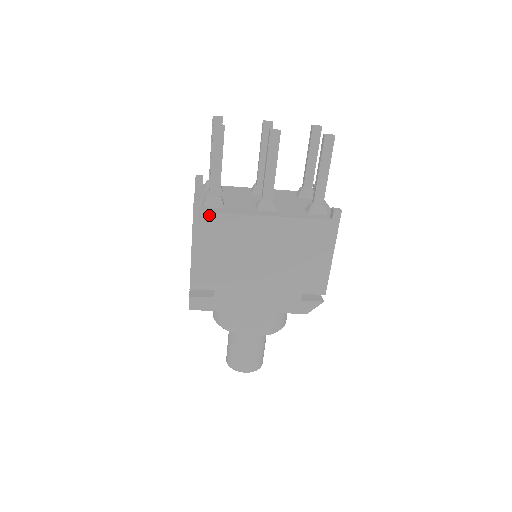
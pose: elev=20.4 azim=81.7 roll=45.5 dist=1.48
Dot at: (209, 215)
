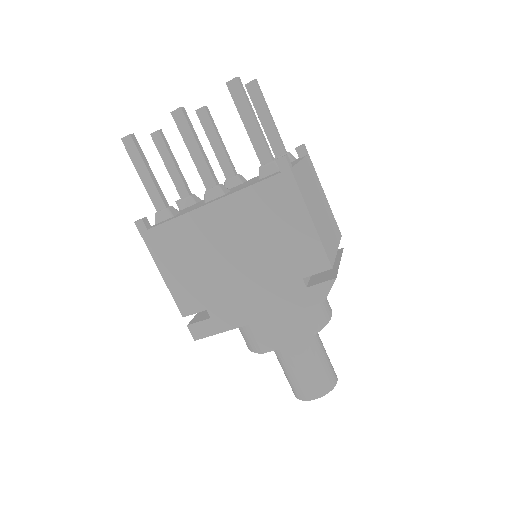
Dot at: (155, 230)
